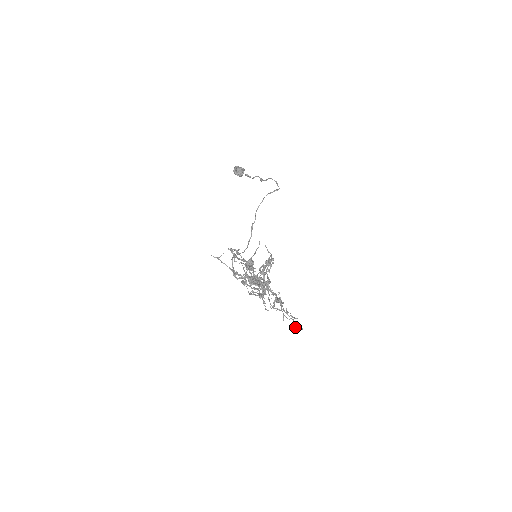
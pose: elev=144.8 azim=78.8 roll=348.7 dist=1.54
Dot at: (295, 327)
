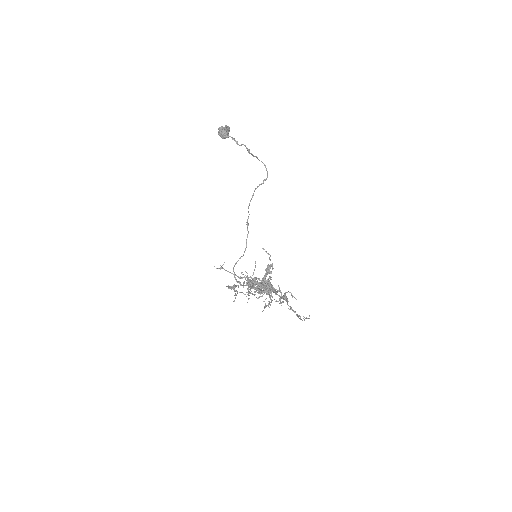
Dot at: occluded
